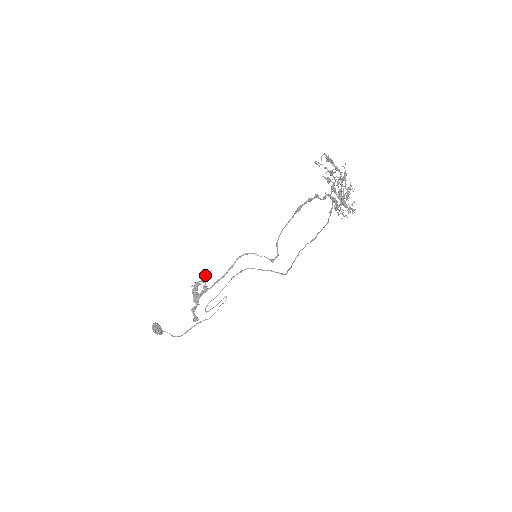
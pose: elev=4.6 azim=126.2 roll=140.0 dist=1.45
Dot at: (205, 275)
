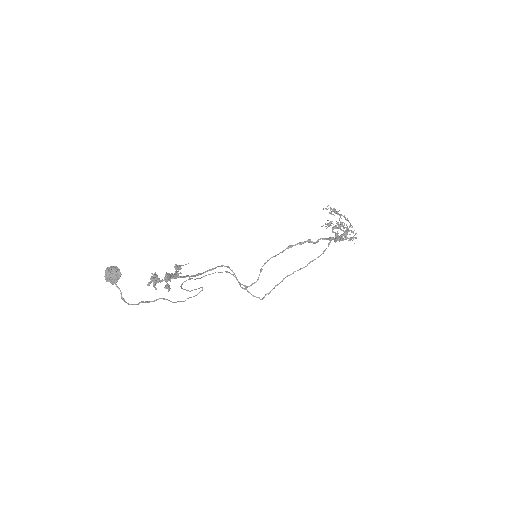
Dot at: occluded
